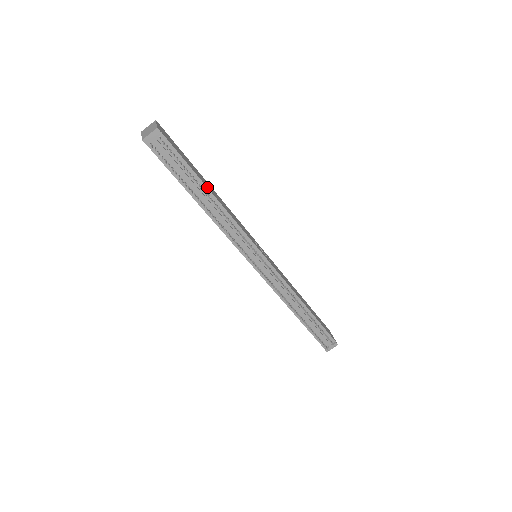
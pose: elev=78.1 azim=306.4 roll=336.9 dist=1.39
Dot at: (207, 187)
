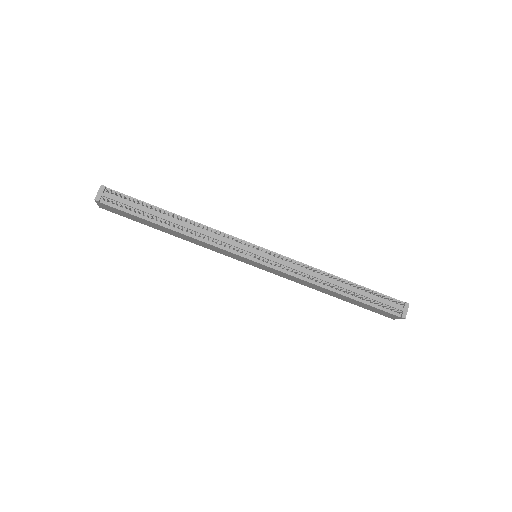
Dot at: (168, 211)
